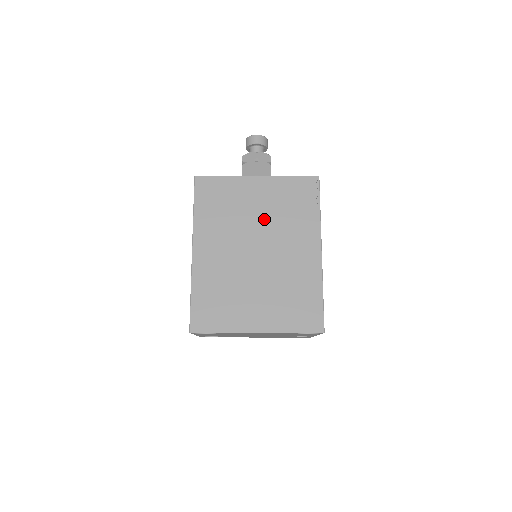
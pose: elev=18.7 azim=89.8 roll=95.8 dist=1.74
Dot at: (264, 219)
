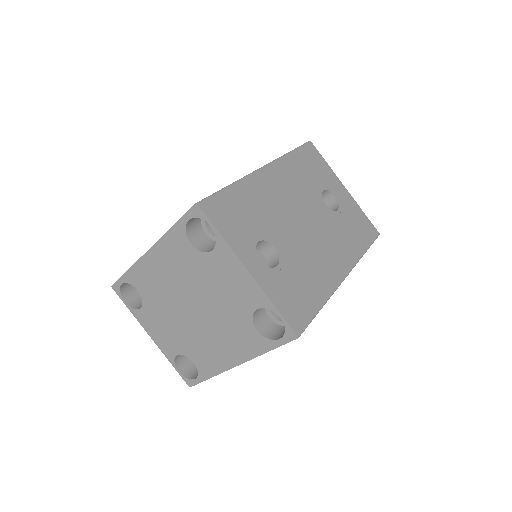
Dot at: occluded
